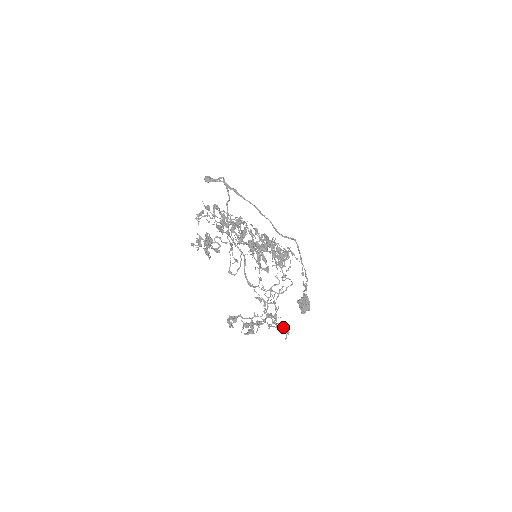
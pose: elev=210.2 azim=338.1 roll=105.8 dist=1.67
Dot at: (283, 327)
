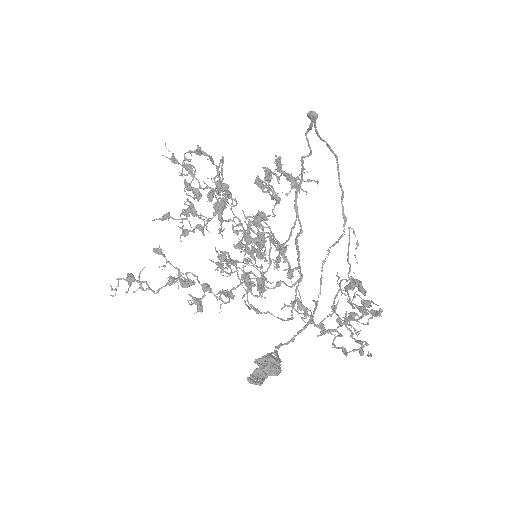
Dot at: (357, 341)
